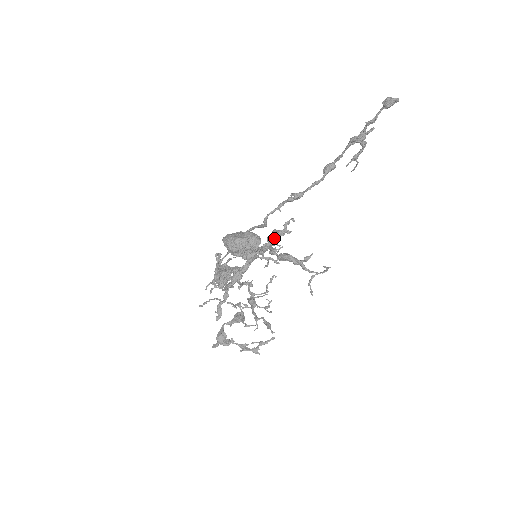
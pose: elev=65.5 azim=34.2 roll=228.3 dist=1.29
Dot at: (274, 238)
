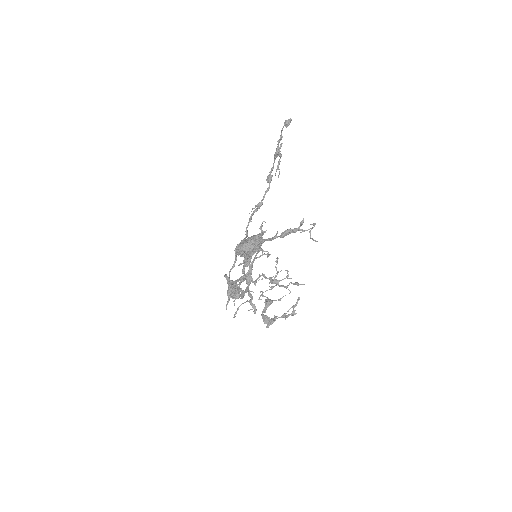
Dot at: occluded
